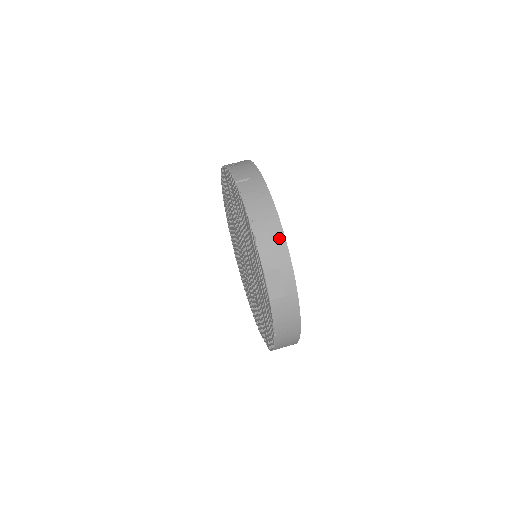
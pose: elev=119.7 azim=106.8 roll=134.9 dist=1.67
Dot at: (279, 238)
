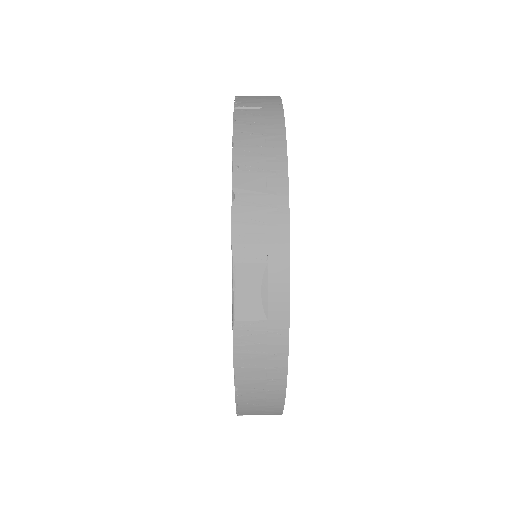
Dot at: (277, 207)
